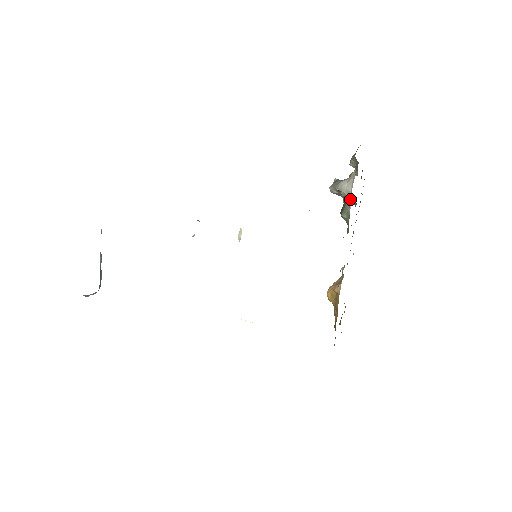
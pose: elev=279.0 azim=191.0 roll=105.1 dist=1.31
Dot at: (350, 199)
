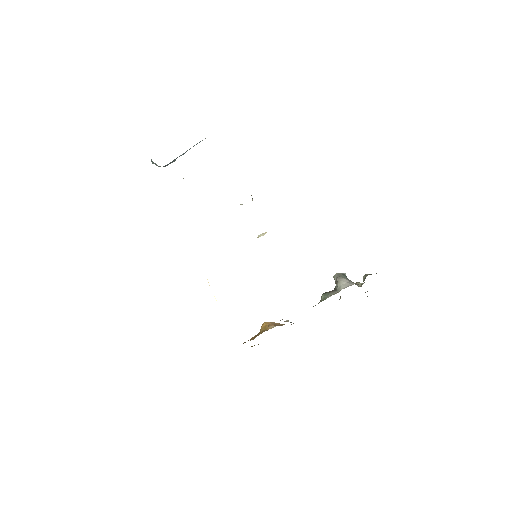
Dot at: (336, 292)
